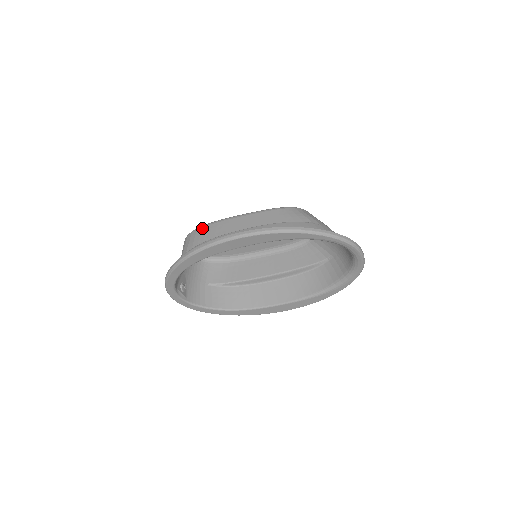
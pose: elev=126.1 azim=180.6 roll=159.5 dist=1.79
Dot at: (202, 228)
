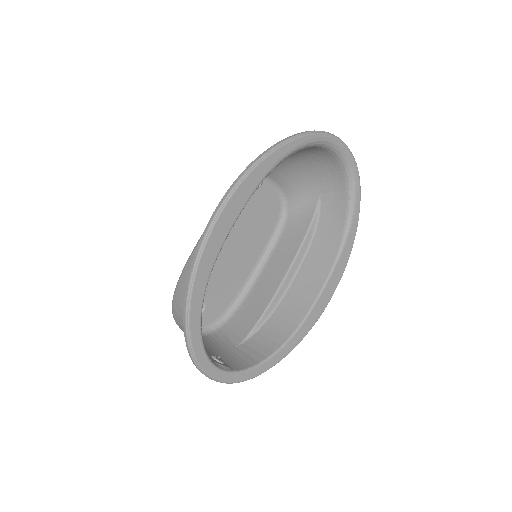
Dot at: (179, 281)
